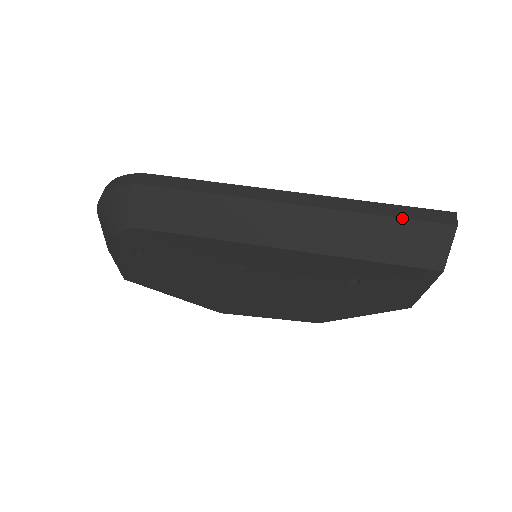
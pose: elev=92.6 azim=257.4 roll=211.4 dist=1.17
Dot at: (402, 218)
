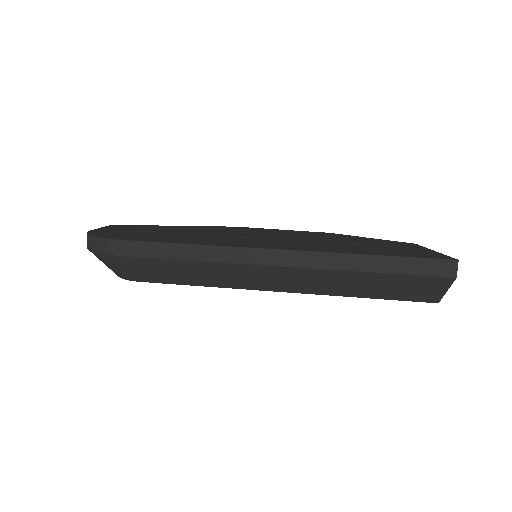
Dot at: (397, 274)
